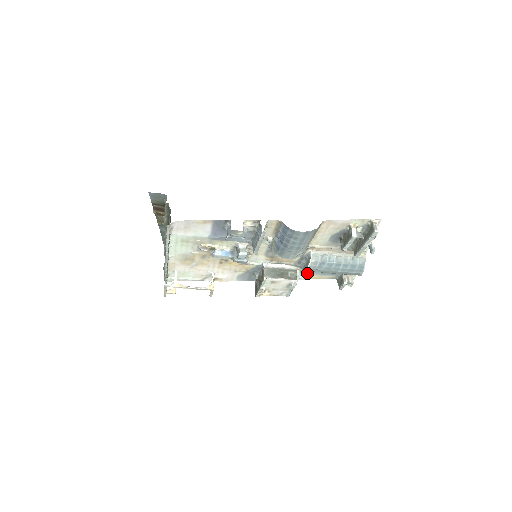
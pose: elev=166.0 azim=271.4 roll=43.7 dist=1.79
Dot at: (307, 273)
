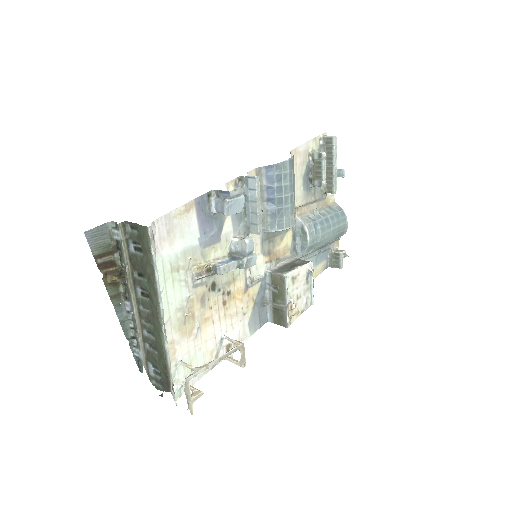
Dot at: occluded
